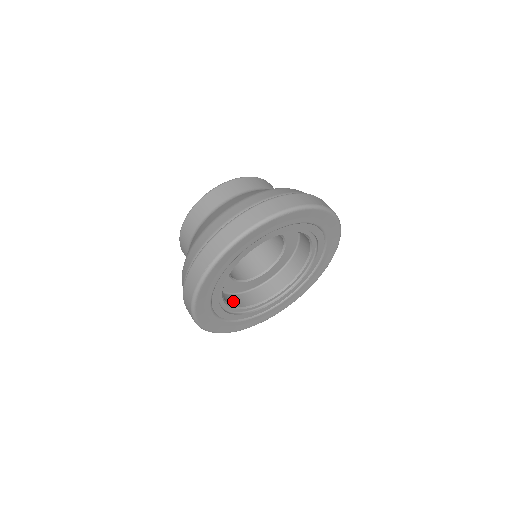
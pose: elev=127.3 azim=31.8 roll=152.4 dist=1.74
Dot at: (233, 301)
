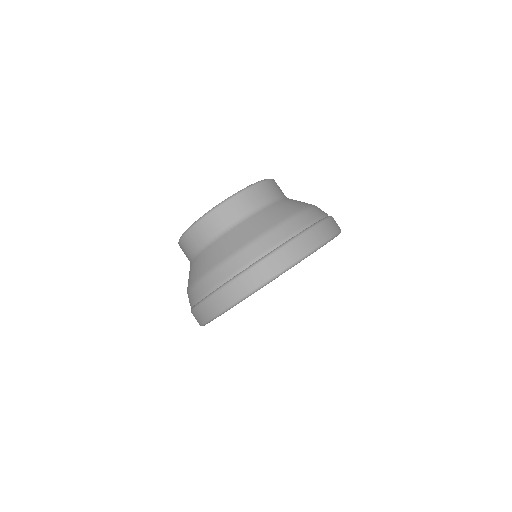
Dot at: occluded
